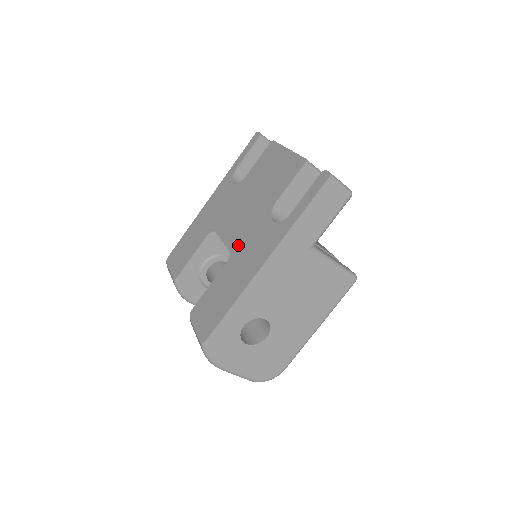
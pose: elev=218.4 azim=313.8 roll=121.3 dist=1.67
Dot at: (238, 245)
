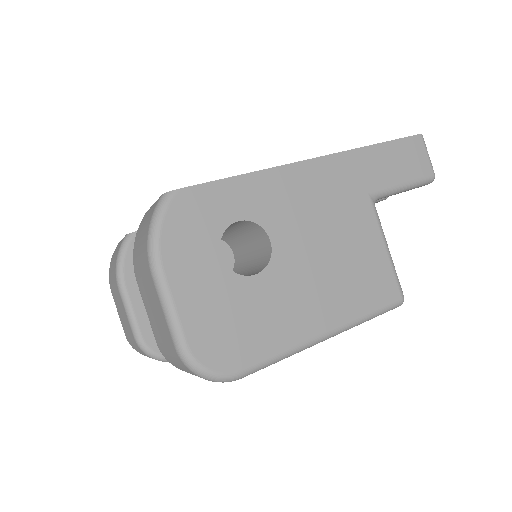
Dot at: occluded
